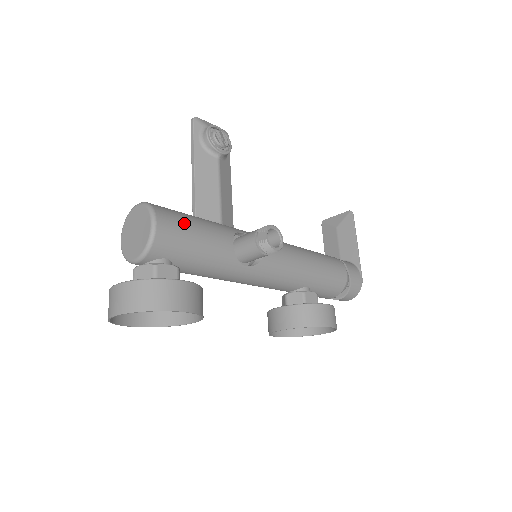
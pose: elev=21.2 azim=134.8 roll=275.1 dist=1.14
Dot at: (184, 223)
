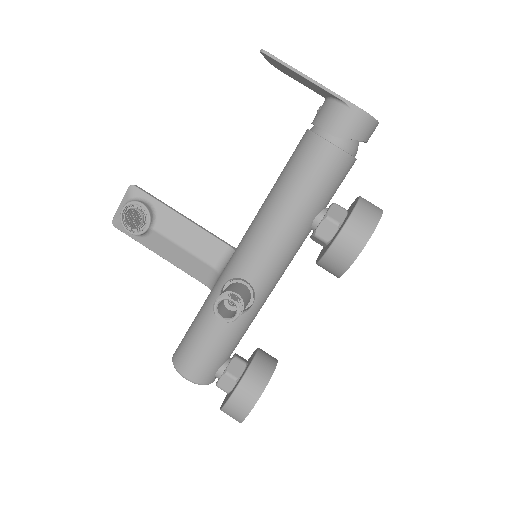
Dot at: (193, 353)
